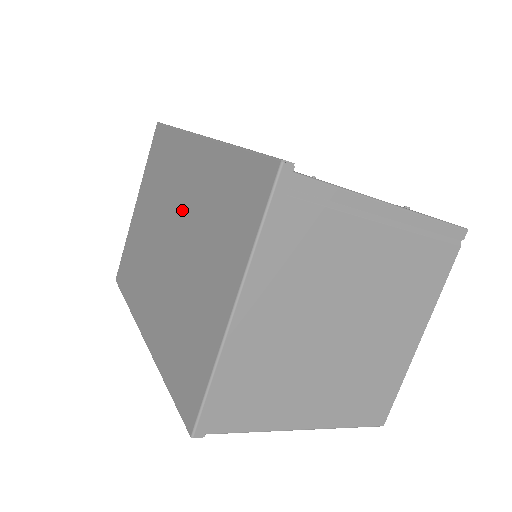
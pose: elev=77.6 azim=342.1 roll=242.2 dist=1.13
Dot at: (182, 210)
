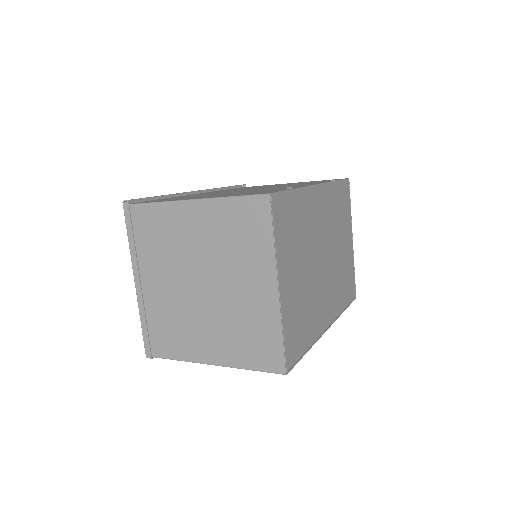
Dot at: occluded
